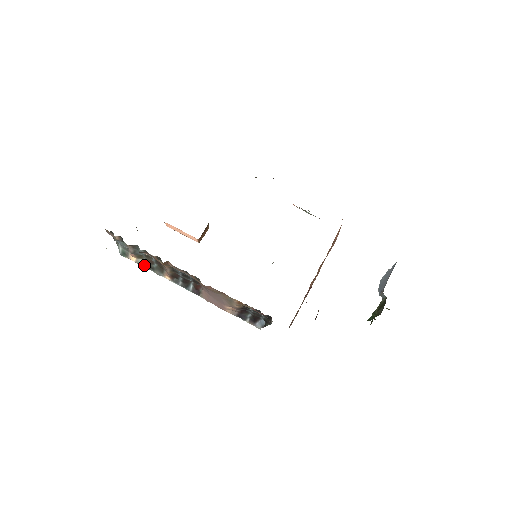
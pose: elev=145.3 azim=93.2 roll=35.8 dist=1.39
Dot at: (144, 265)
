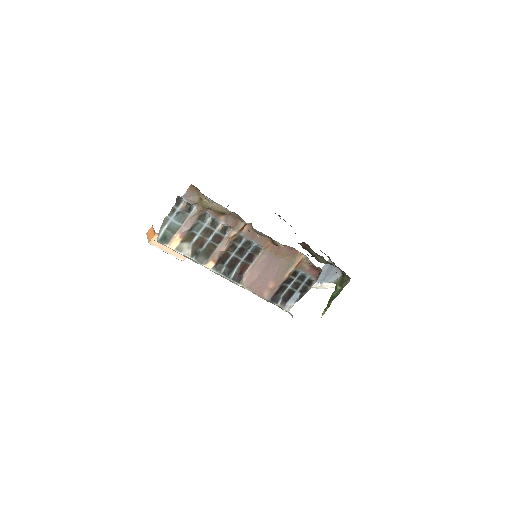
Dot at: (186, 251)
